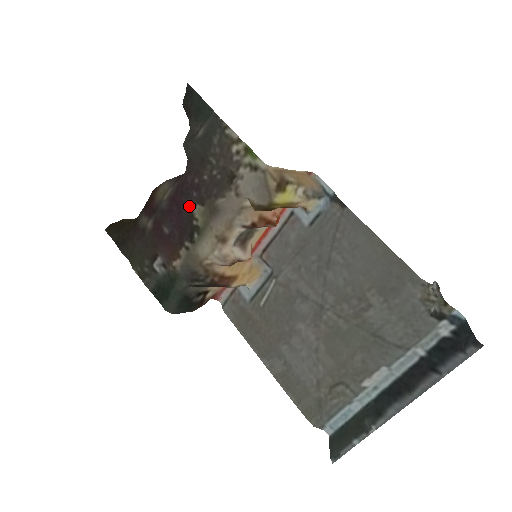
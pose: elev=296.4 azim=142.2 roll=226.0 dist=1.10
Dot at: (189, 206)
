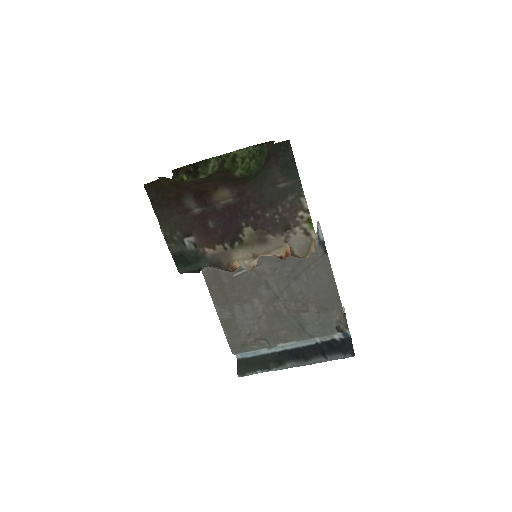
Dot at: (242, 223)
